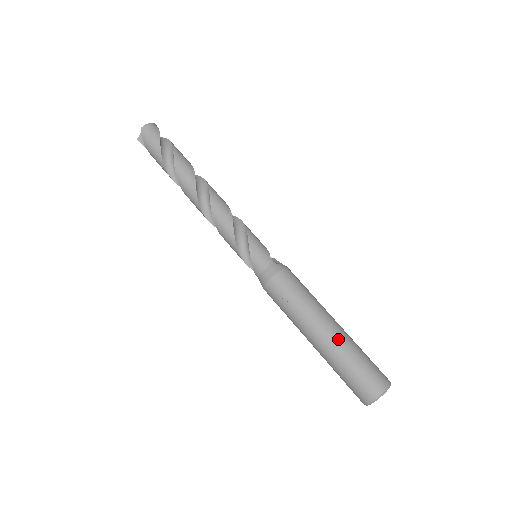
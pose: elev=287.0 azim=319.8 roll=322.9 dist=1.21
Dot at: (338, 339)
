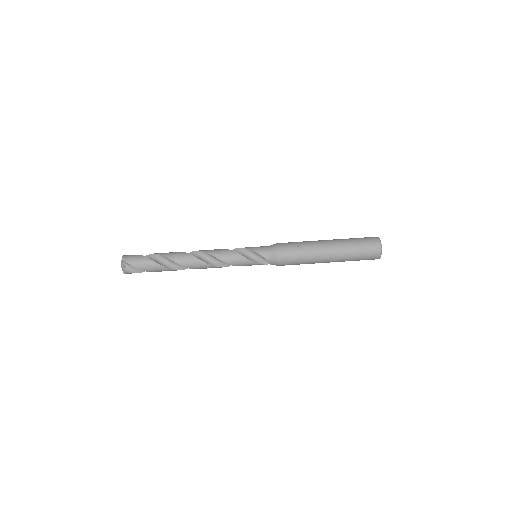
Dot at: (336, 240)
